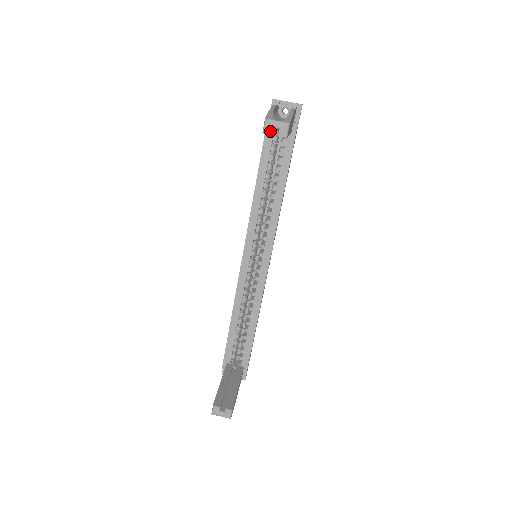
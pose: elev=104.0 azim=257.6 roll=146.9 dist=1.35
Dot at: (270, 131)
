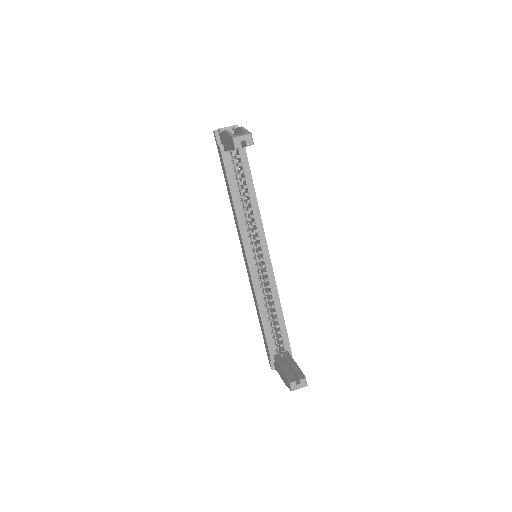
Dot at: (240, 145)
